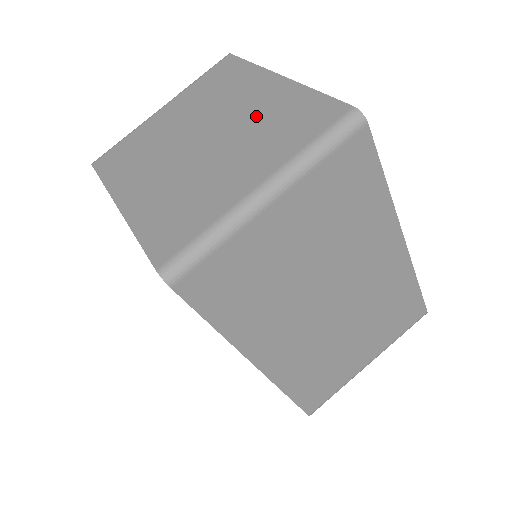
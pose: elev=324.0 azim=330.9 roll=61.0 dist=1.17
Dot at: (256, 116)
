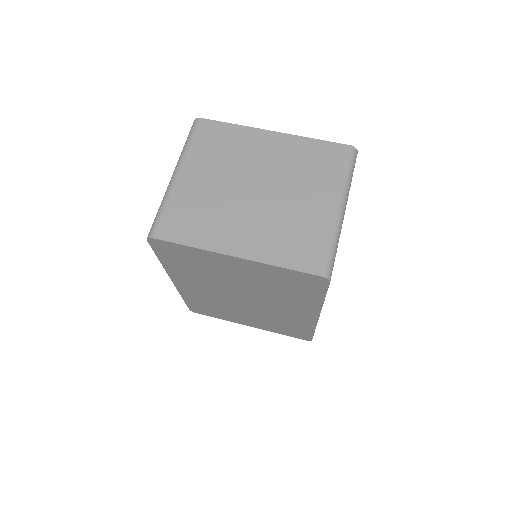
Dot at: (286, 163)
